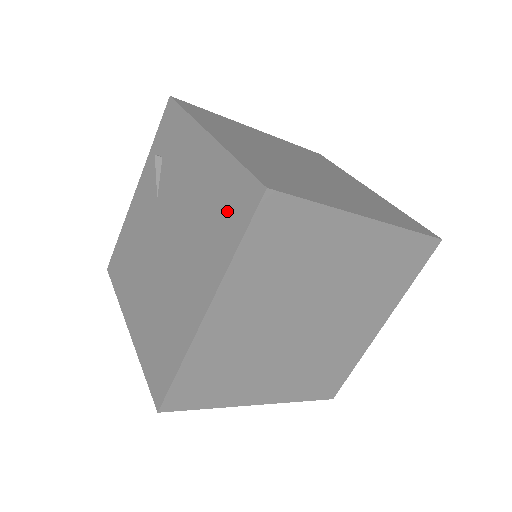
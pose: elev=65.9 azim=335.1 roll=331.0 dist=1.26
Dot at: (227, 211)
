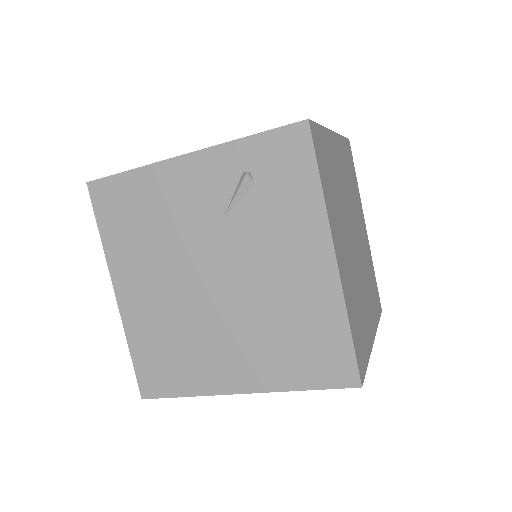
Dot at: (312, 354)
